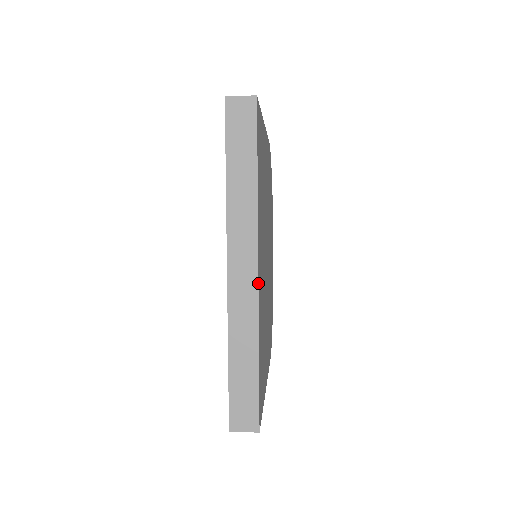
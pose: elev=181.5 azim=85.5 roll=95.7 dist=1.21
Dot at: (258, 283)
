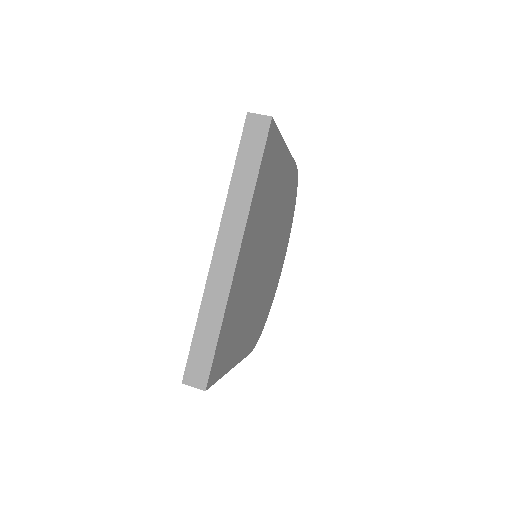
Dot at: (236, 266)
